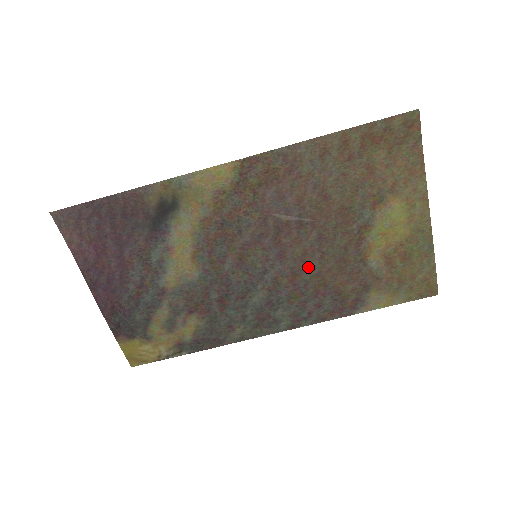
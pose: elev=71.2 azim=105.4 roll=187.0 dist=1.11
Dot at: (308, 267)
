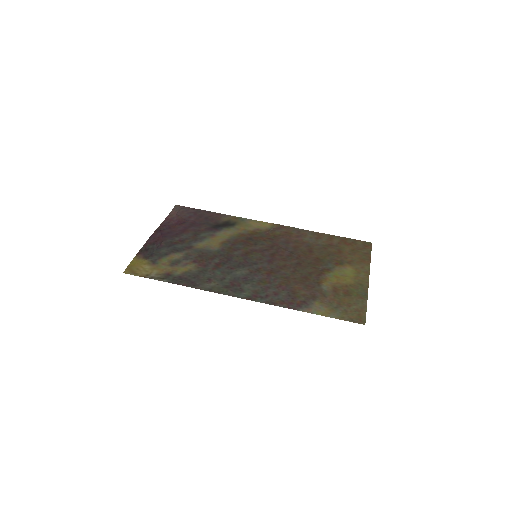
Dot at: (282, 272)
